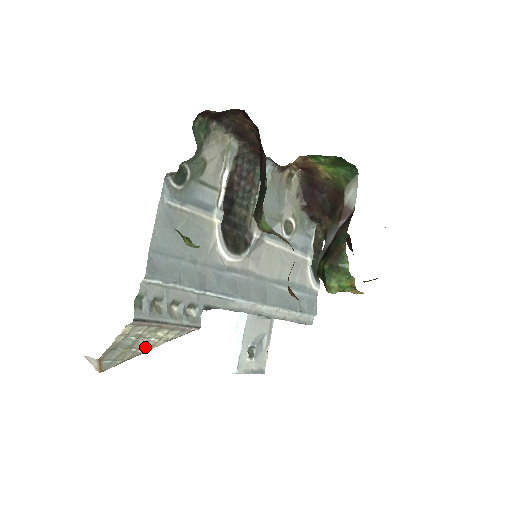
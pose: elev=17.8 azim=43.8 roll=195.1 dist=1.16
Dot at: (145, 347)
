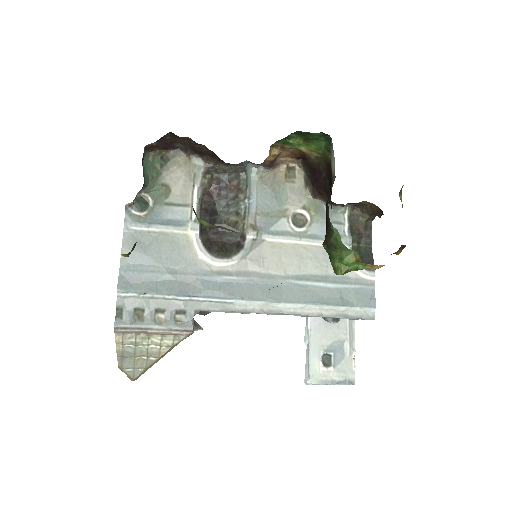
Dot at: (153, 354)
